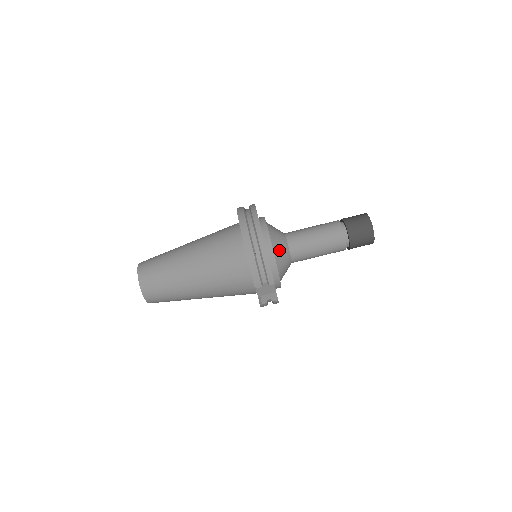
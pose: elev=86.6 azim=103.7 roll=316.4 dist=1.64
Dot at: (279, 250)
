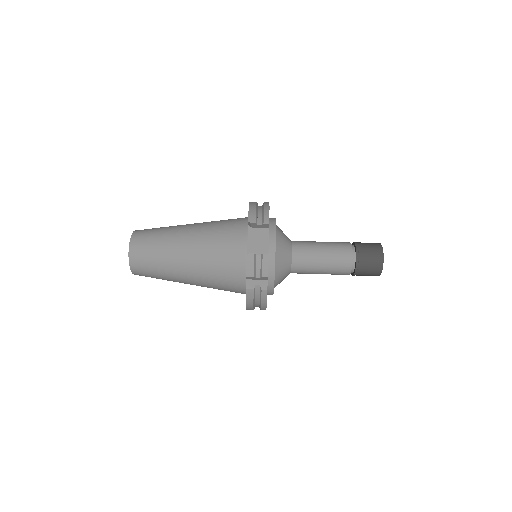
Dot at: (281, 232)
